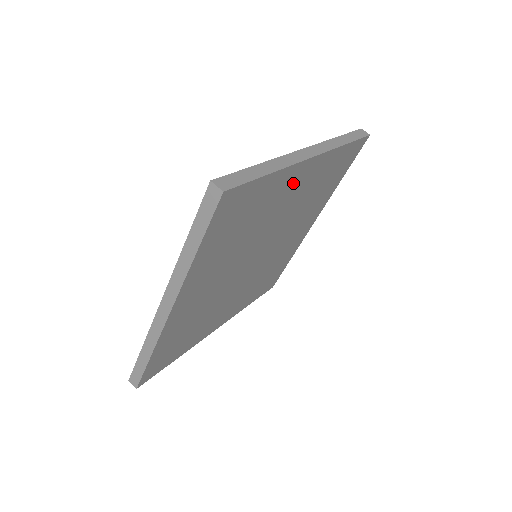
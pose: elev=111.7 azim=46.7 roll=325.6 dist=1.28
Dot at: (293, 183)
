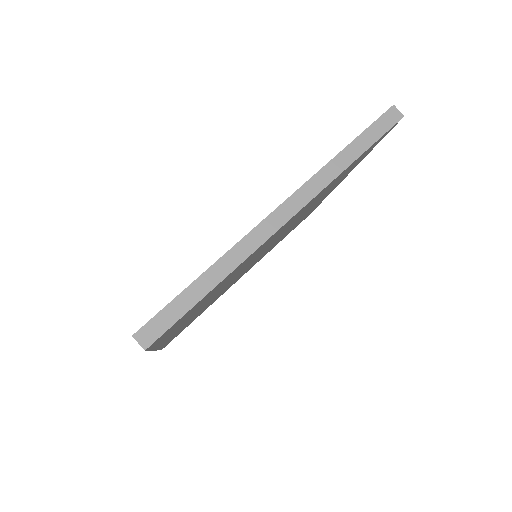
Dot at: occluded
